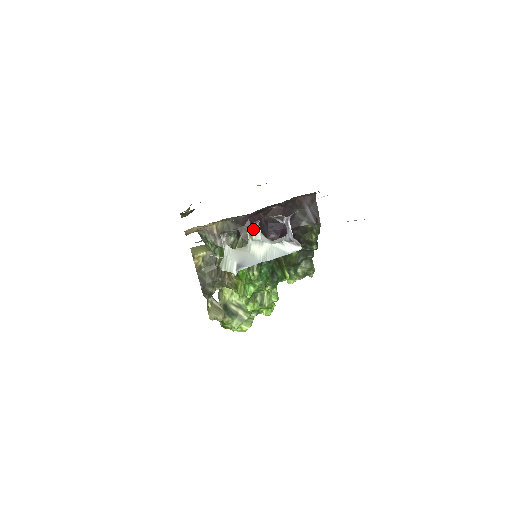
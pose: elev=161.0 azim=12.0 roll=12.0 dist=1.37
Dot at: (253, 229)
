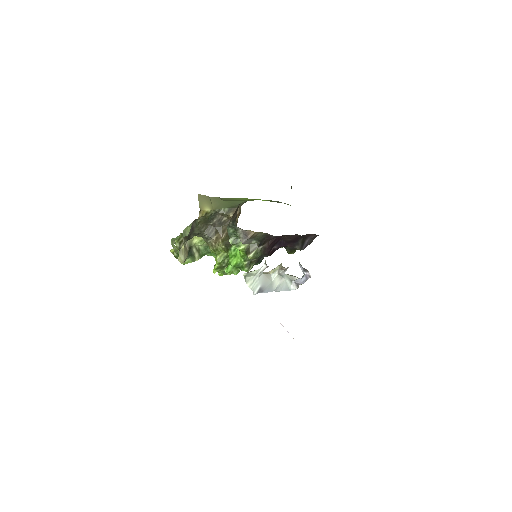
Dot at: (285, 268)
